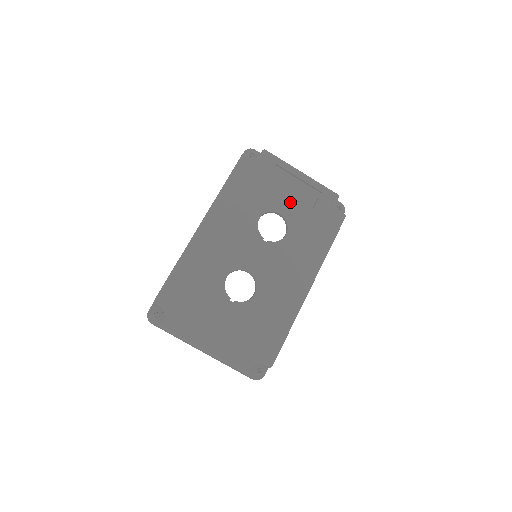
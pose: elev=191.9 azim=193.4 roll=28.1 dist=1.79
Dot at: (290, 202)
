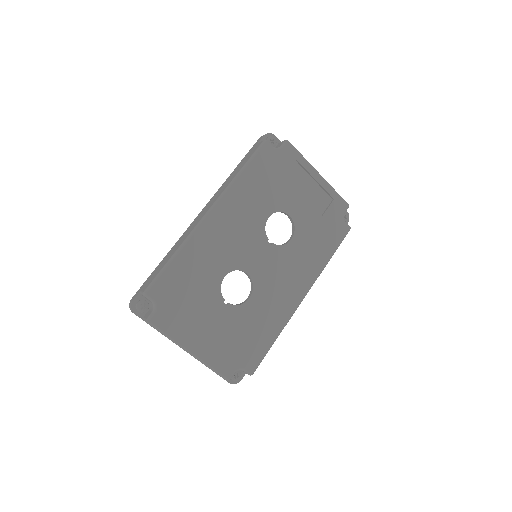
Dot at: (302, 204)
